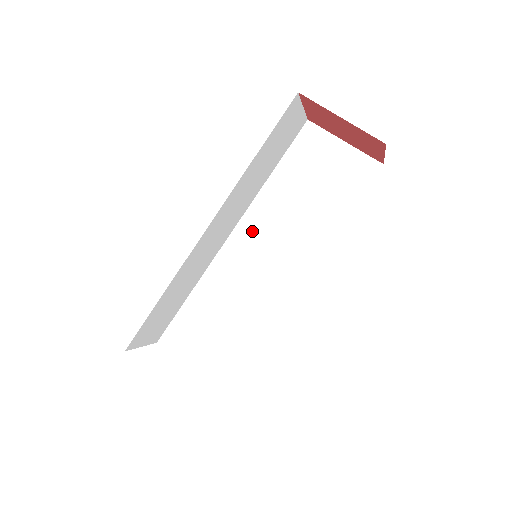
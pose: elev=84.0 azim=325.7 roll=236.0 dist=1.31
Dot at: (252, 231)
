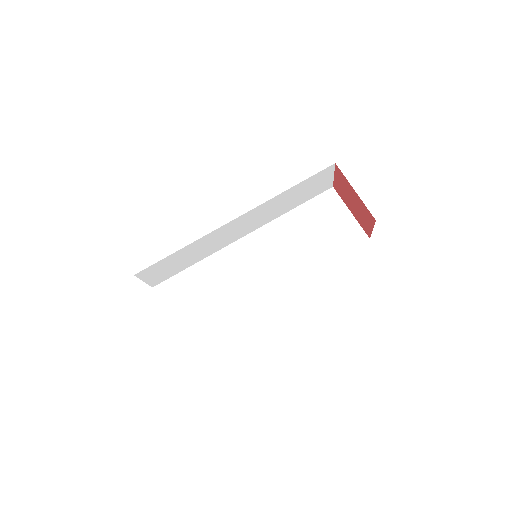
Dot at: (260, 241)
